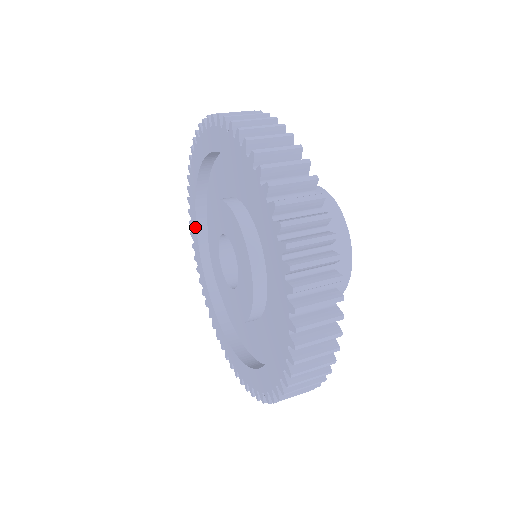
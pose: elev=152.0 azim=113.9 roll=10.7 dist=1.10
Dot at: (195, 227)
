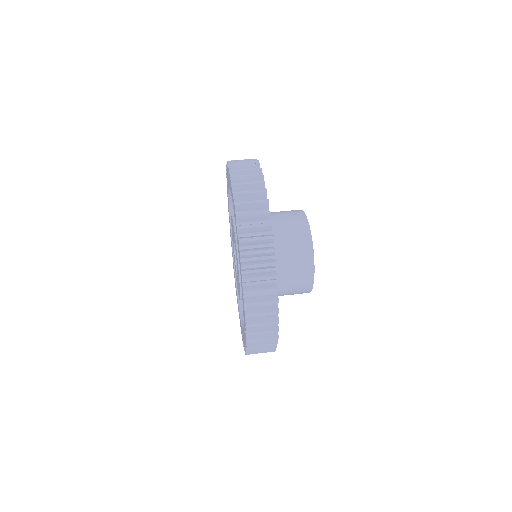
Dot at: occluded
